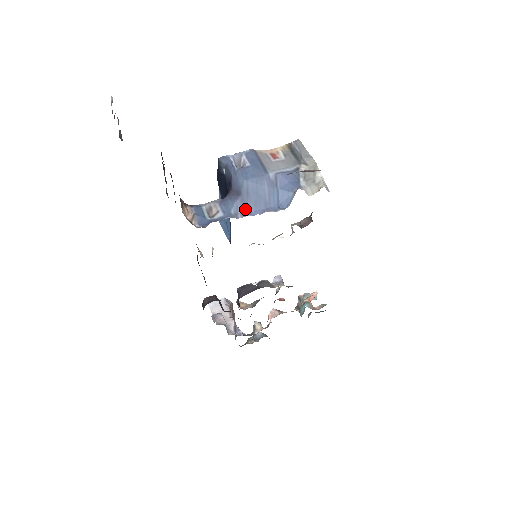
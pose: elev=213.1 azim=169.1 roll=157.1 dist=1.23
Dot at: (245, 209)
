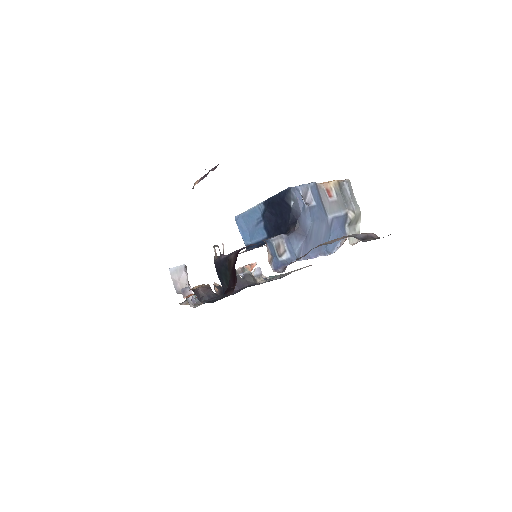
Dot at: (306, 251)
